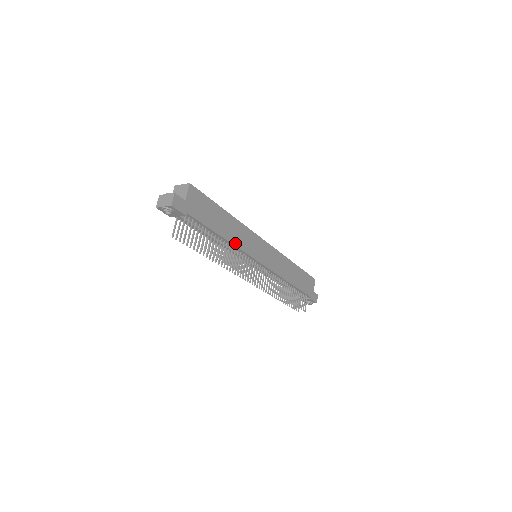
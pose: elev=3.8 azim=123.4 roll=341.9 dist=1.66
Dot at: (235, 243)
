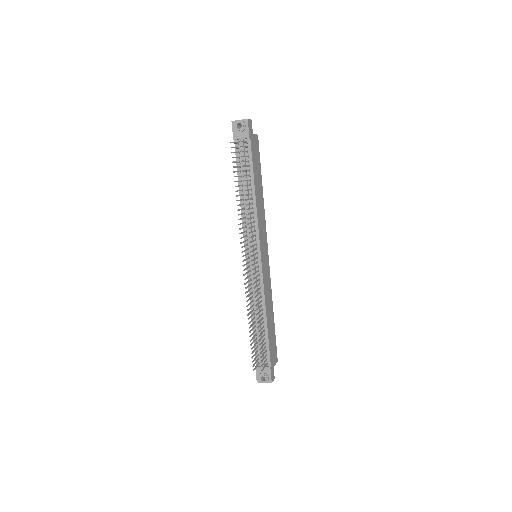
Dot at: (257, 209)
